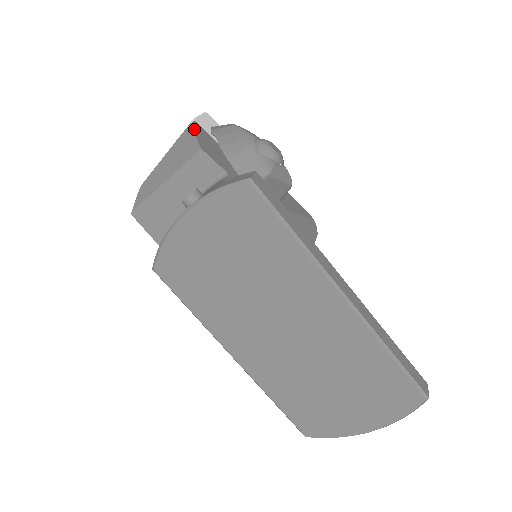
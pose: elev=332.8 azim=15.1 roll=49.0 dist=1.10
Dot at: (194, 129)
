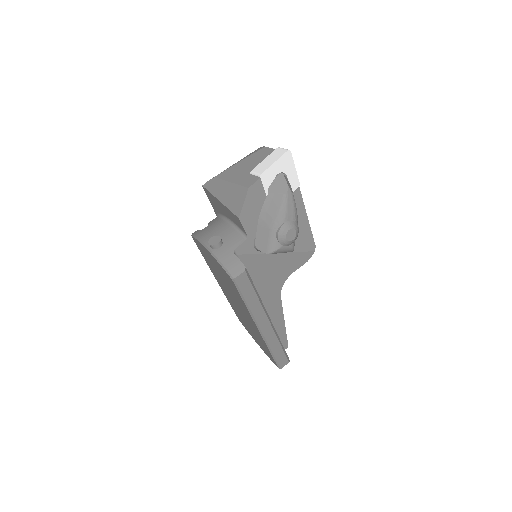
Dot at: (249, 193)
